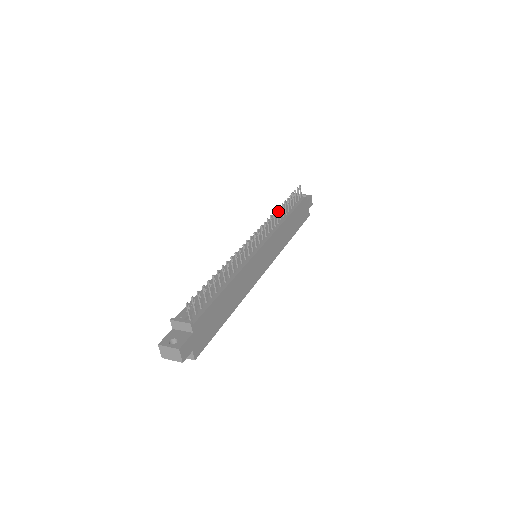
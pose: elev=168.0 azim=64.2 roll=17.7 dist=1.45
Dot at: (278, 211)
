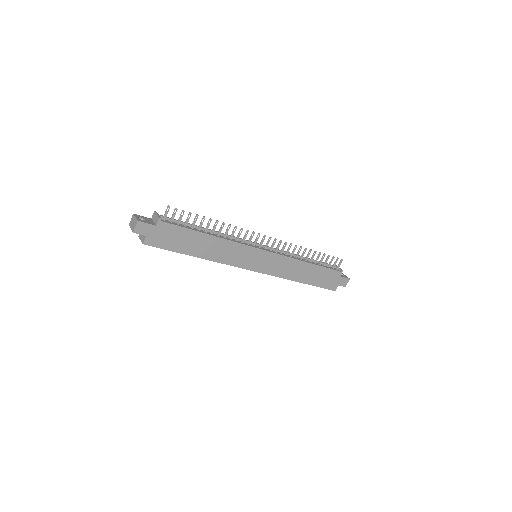
Dot at: occluded
